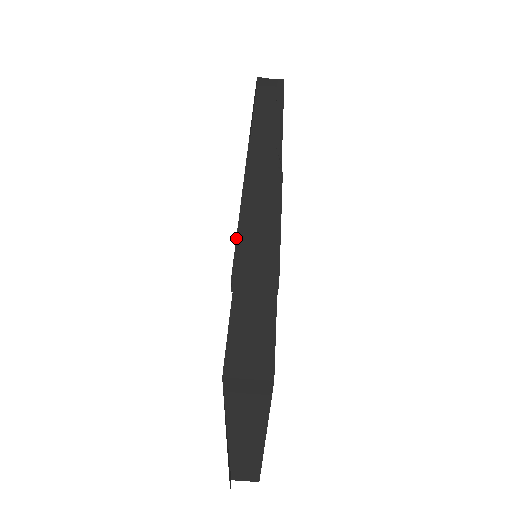
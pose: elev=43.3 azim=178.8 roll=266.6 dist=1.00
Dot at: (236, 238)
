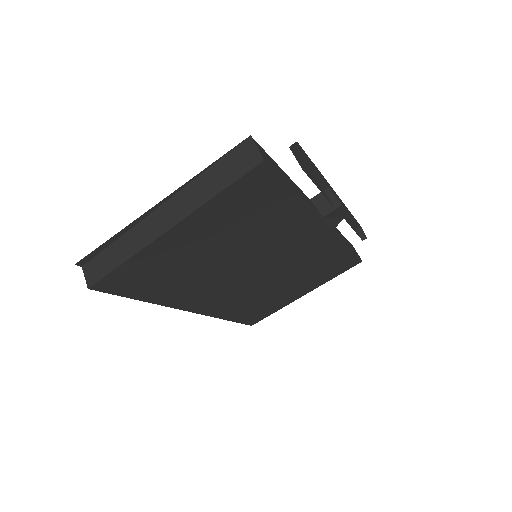
Dot at: occluded
